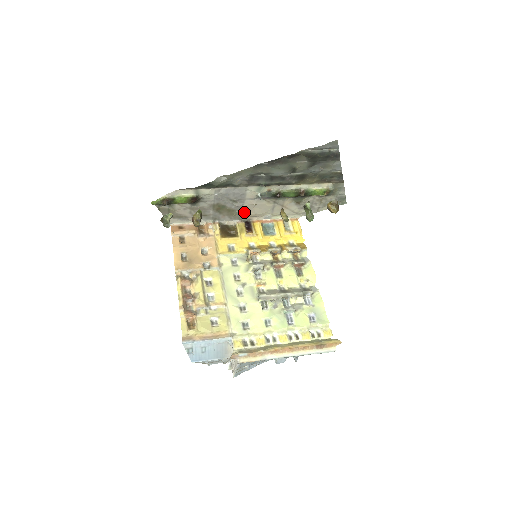
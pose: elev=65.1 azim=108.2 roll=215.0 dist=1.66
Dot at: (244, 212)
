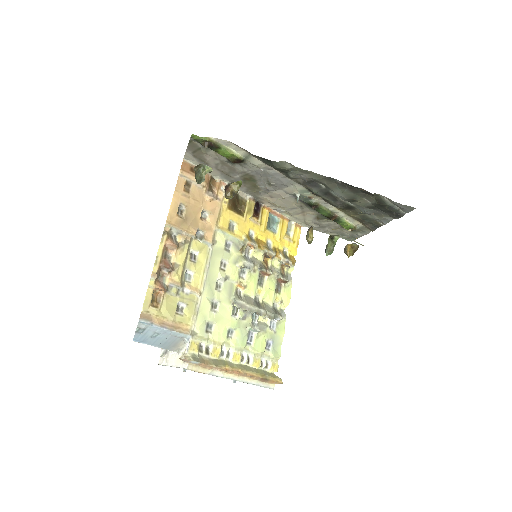
Dot at: (265, 195)
